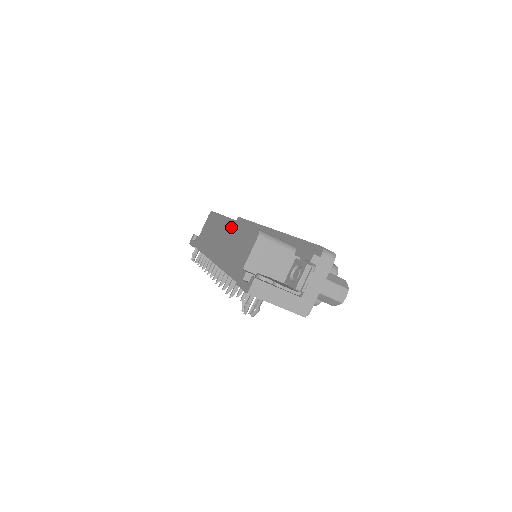
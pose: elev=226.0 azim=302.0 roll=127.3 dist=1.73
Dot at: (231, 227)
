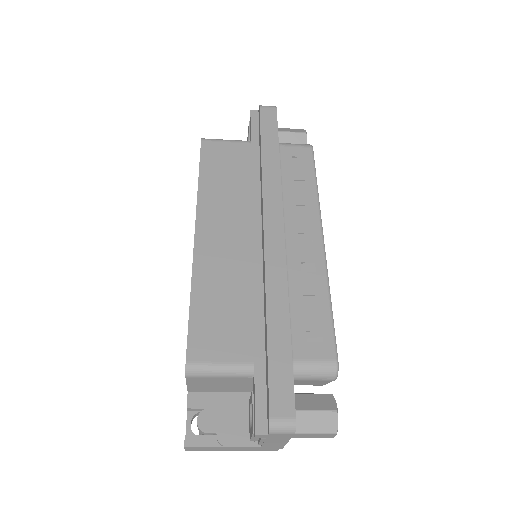
Dot at: occluded
